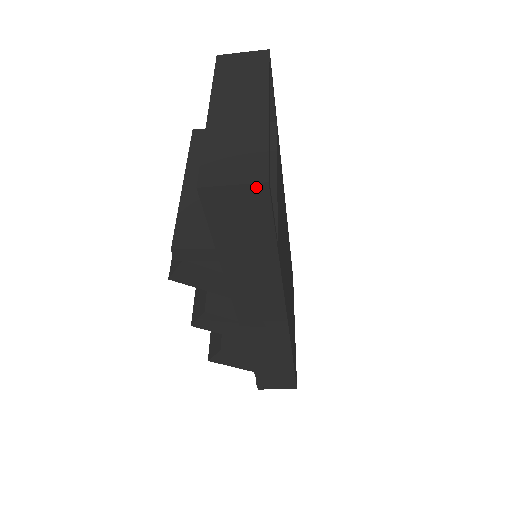
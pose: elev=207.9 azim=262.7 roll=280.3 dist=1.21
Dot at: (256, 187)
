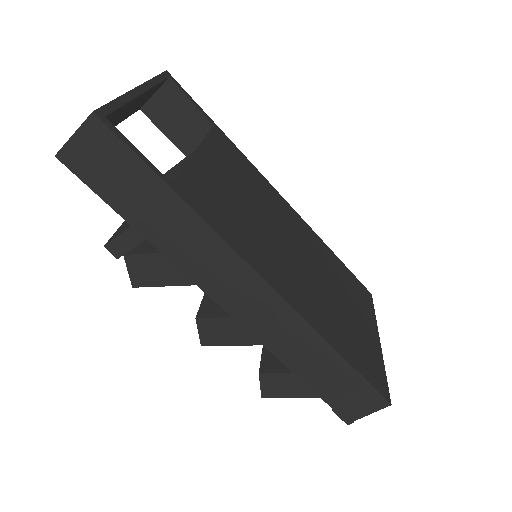
Dot at: (90, 124)
